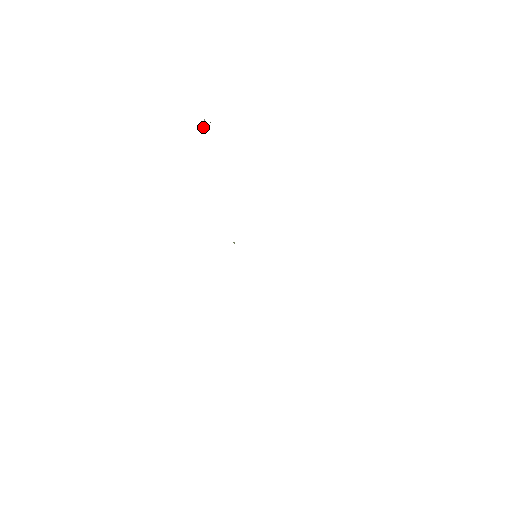
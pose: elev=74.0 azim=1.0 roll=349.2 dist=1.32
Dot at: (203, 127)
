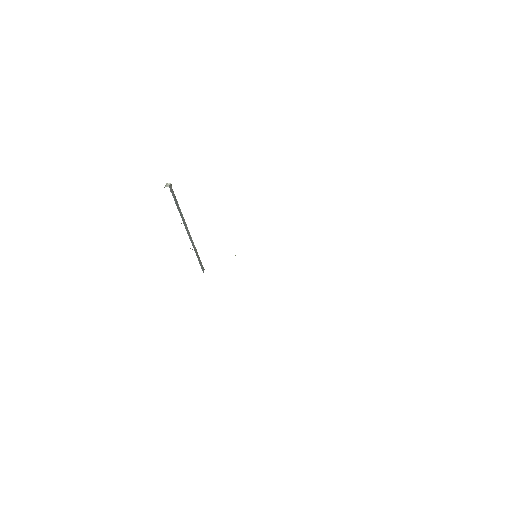
Dot at: occluded
